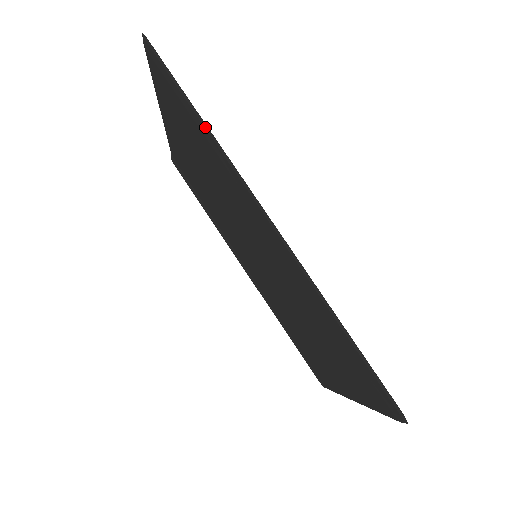
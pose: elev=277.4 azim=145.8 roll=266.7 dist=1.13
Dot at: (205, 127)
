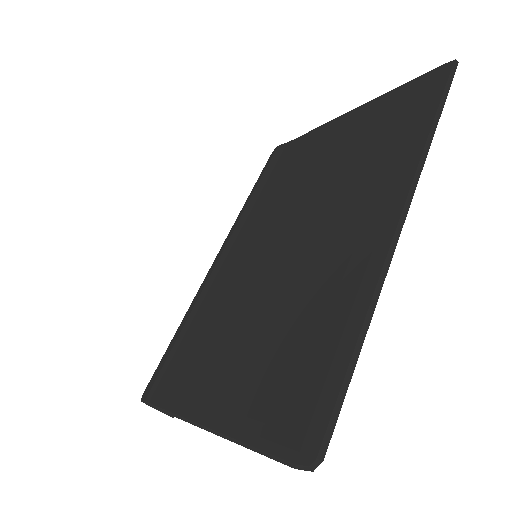
Dot at: (430, 134)
